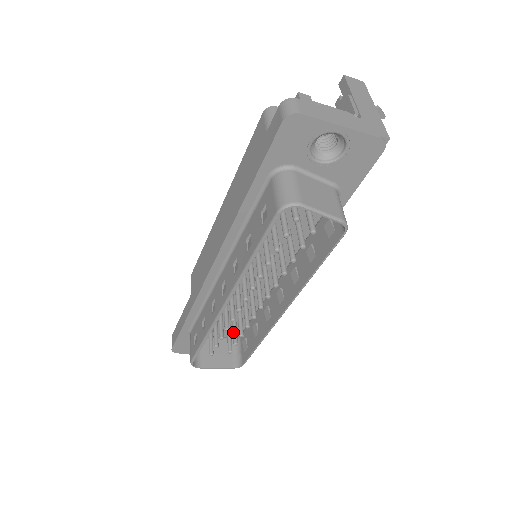
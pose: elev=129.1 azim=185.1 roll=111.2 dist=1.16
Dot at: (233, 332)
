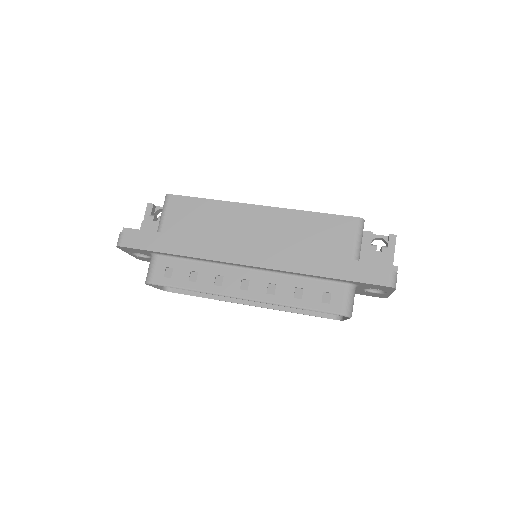
Dot at: occluded
